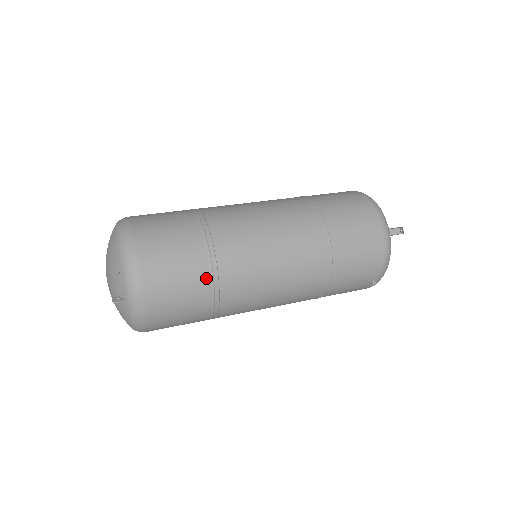
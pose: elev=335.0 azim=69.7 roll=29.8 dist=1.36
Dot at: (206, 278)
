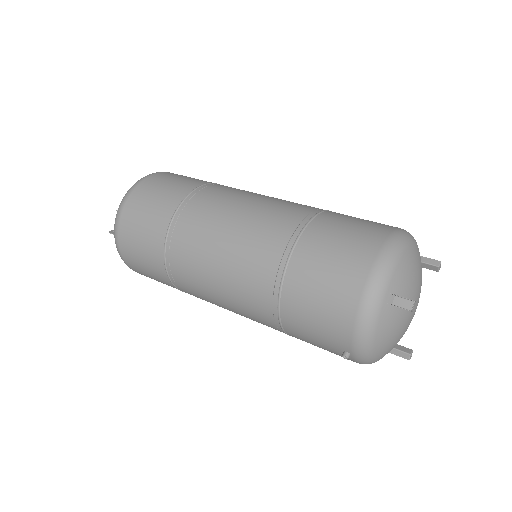
Dot at: (161, 243)
